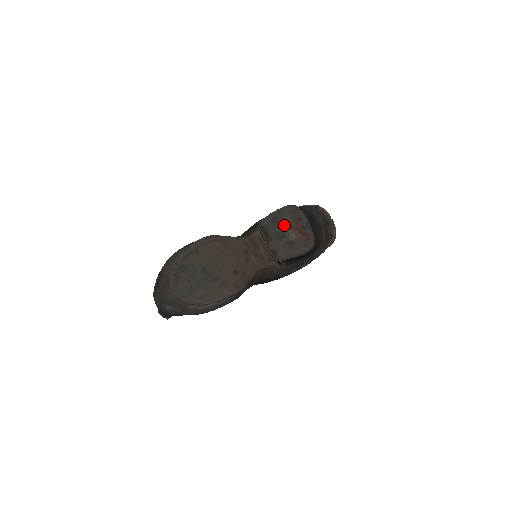
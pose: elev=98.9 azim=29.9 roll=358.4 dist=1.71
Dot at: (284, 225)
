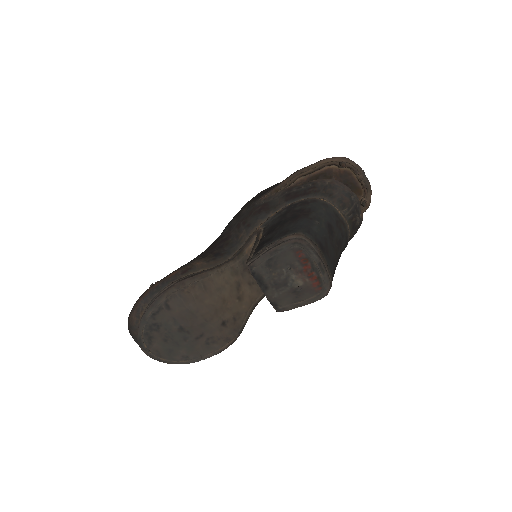
Dot at: (285, 269)
